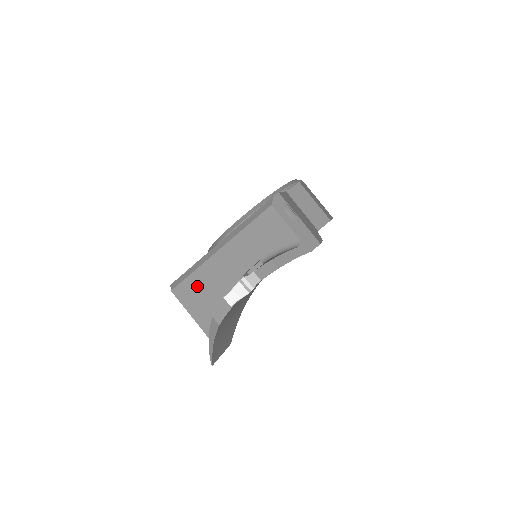
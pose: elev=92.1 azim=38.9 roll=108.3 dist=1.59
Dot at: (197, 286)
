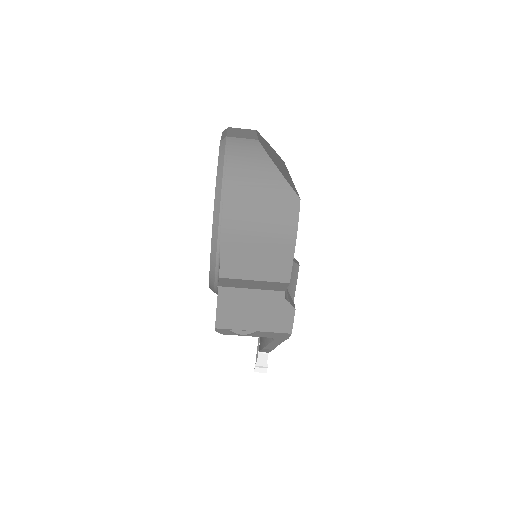
Dot at: occluded
